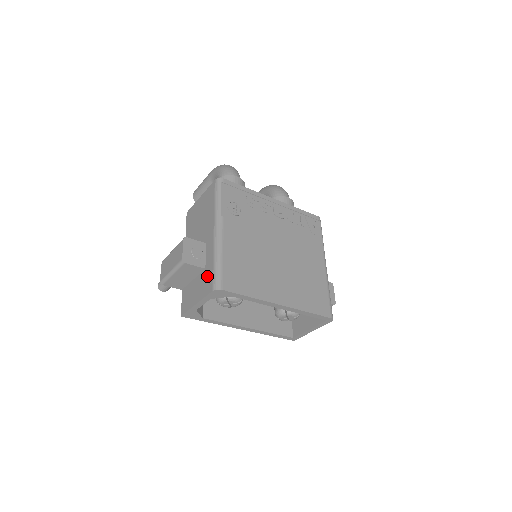
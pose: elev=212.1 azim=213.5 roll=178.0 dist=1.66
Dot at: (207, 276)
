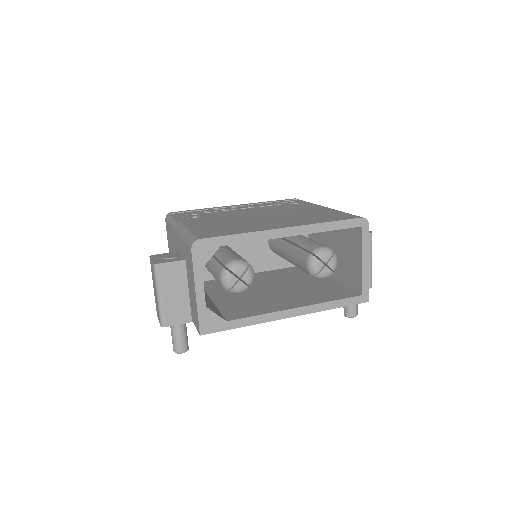
Dot at: (187, 257)
